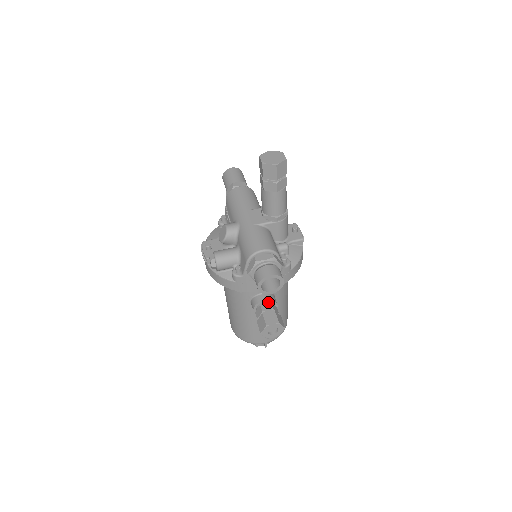
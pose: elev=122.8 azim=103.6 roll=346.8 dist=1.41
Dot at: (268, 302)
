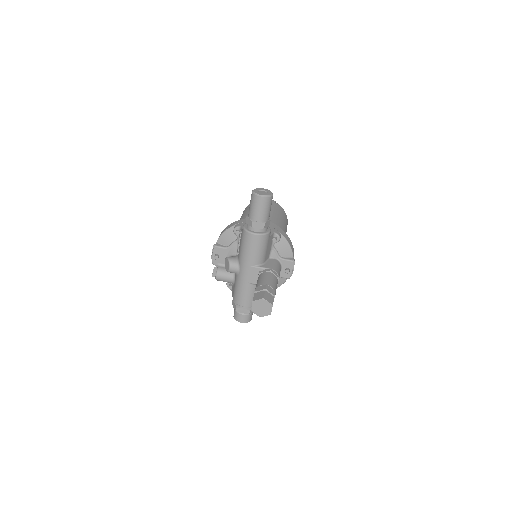
Dot at: occluded
